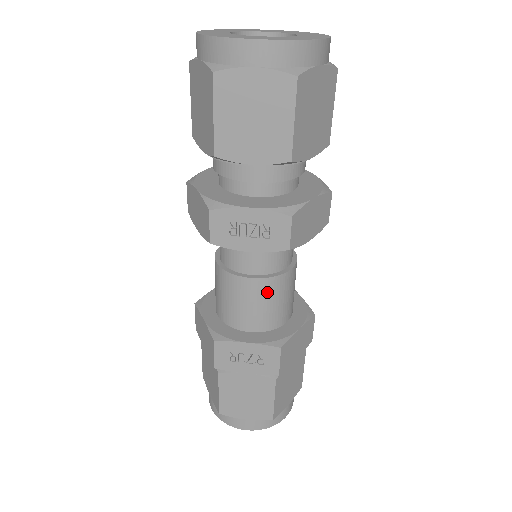
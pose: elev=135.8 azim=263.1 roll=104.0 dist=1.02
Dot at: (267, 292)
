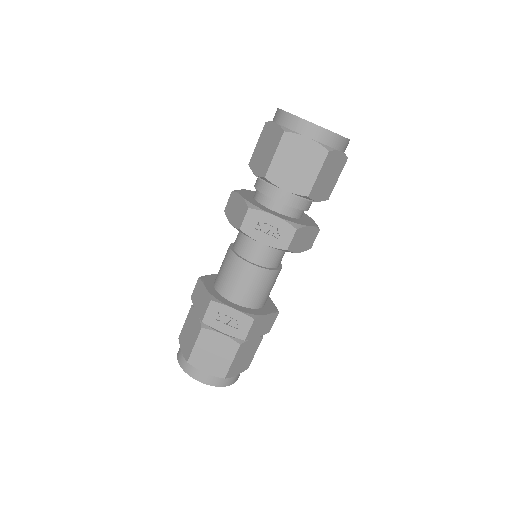
Dot at: (258, 278)
